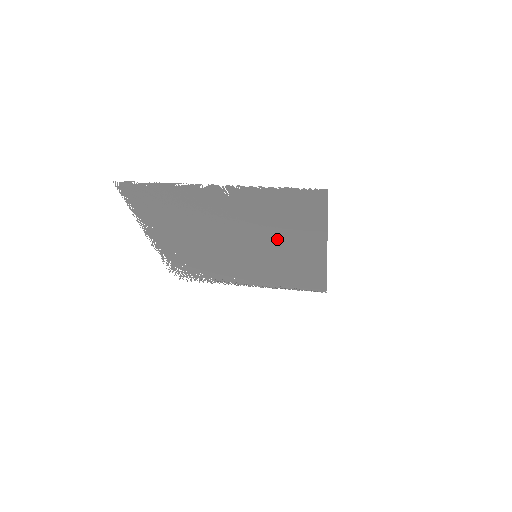
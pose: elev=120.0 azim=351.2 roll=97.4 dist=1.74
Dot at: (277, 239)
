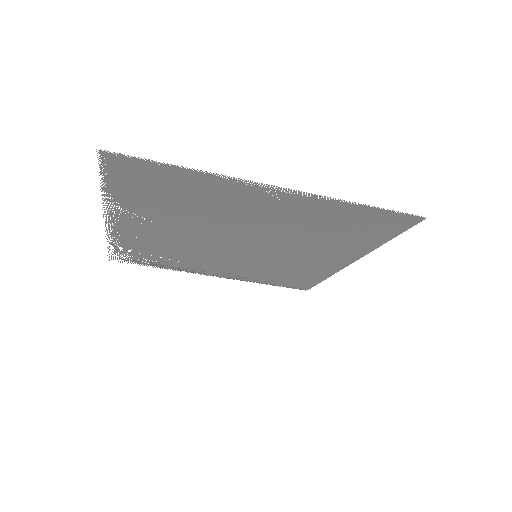
Dot at: (302, 247)
